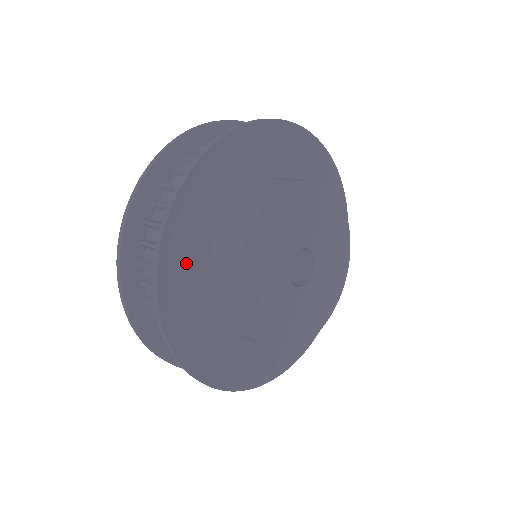
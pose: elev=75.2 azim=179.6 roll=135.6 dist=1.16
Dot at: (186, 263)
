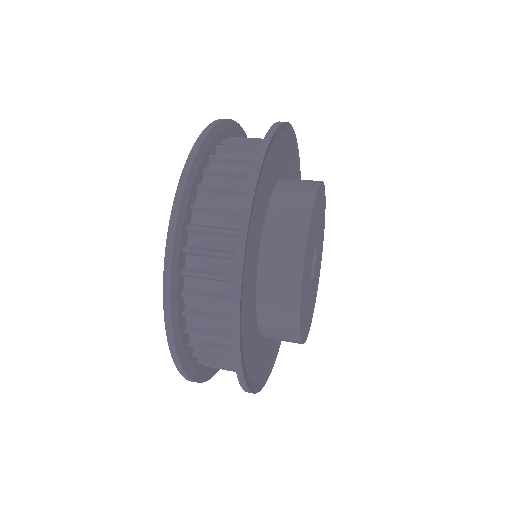
Dot at: (248, 287)
